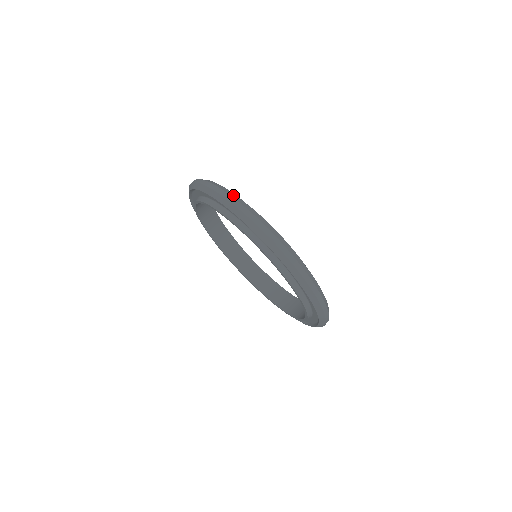
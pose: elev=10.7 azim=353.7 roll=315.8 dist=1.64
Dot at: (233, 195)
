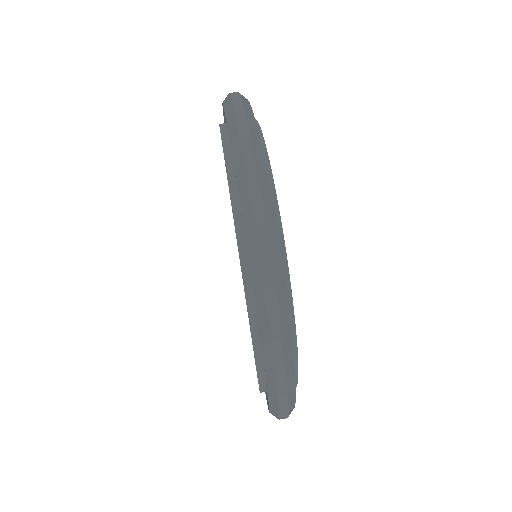
Dot at: (244, 97)
